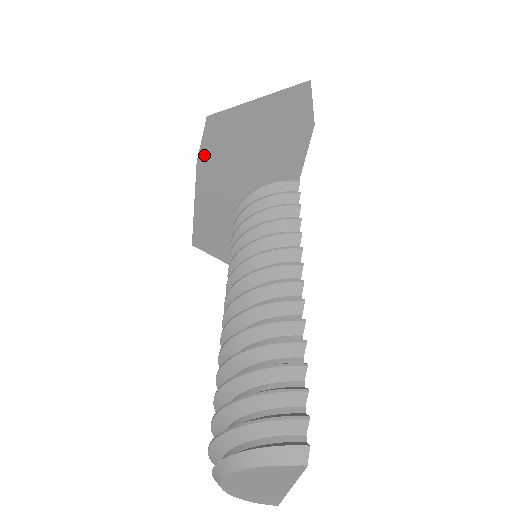
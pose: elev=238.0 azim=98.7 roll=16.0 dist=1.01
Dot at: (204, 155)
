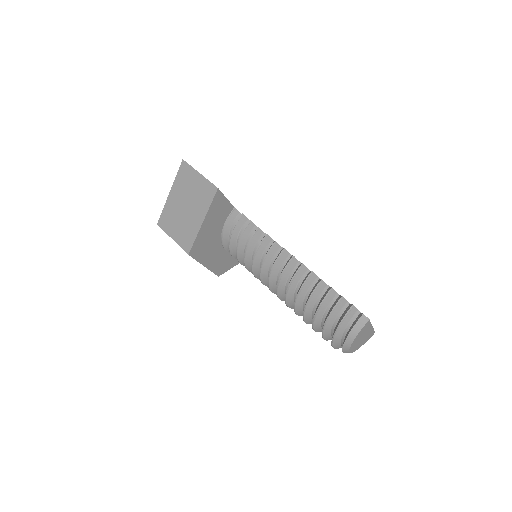
Dot at: (187, 248)
